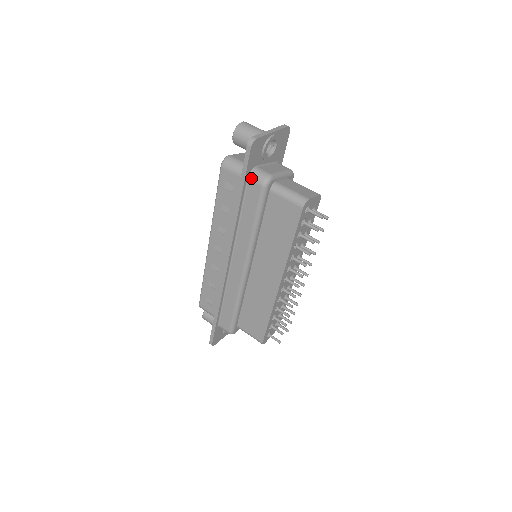
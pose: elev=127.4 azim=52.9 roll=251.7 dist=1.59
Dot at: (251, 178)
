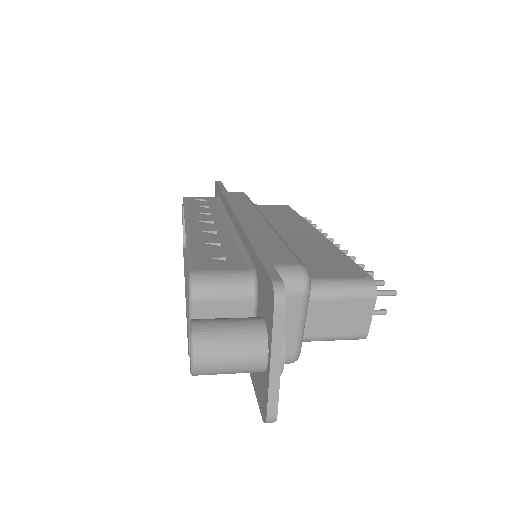
Dot at: occluded
